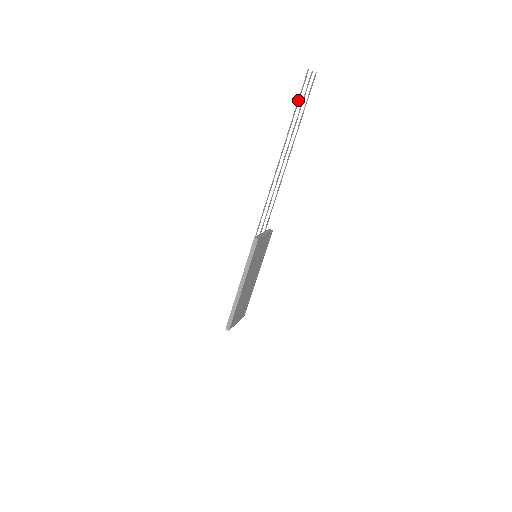
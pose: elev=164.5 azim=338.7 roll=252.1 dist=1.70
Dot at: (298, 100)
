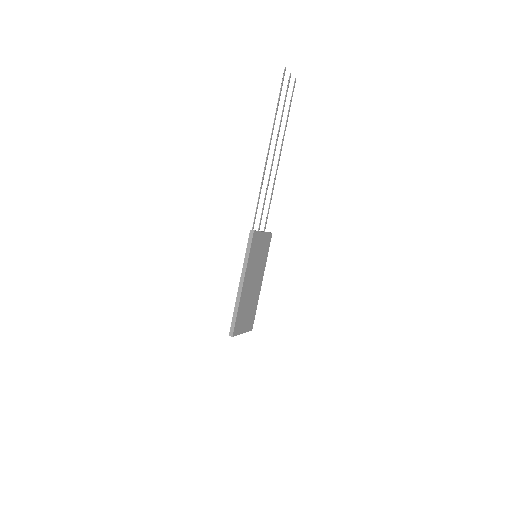
Dot at: (279, 96)
